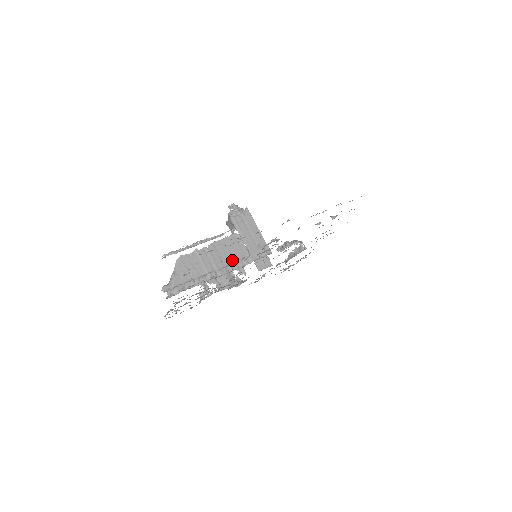
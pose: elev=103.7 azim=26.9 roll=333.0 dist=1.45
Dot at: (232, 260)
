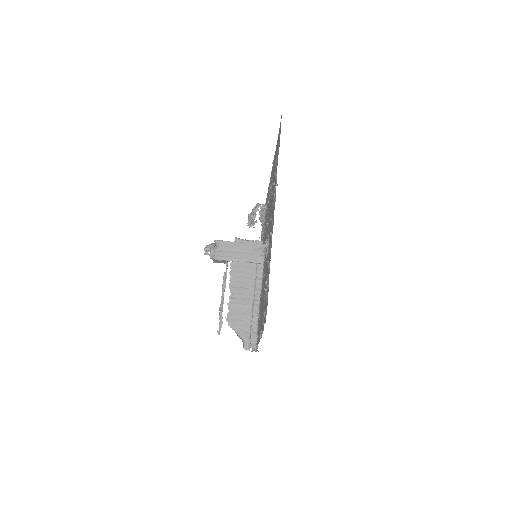
Dot at: (252, 280)
